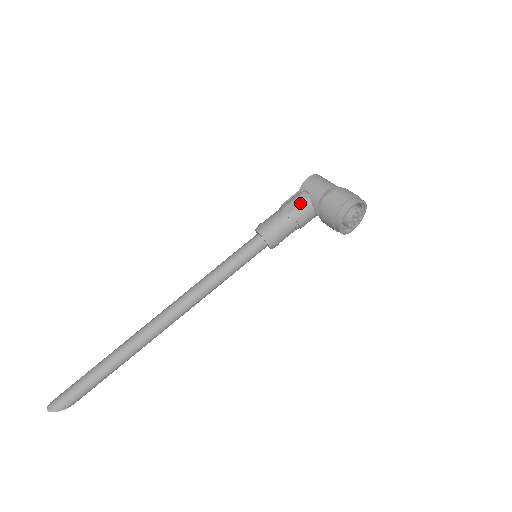
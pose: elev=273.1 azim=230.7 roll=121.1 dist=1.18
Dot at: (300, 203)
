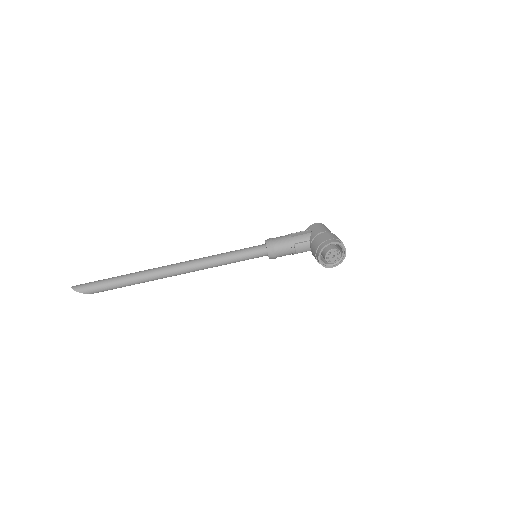
Dot at: (302, 234)
